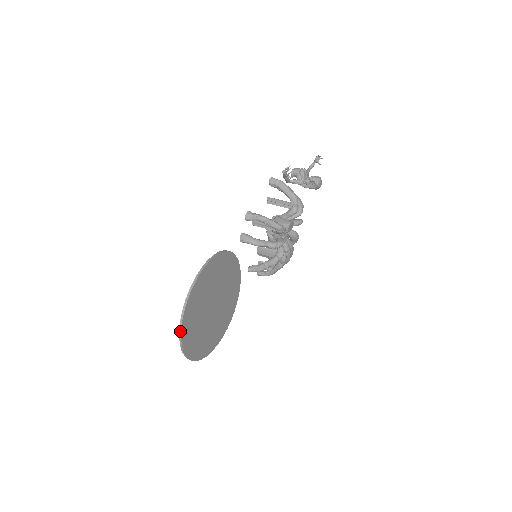
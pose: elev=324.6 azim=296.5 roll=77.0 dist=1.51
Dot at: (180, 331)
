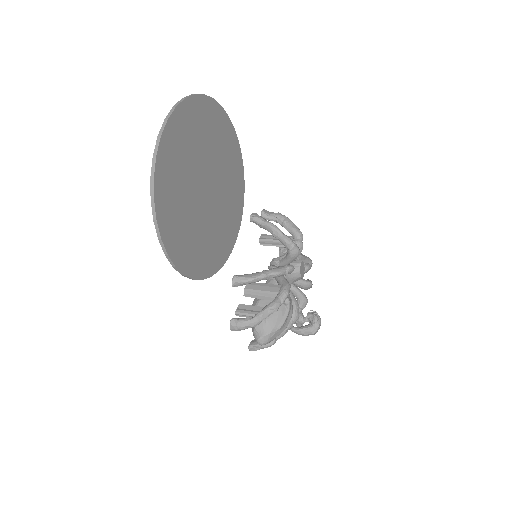
Dot at: (187, 96)
